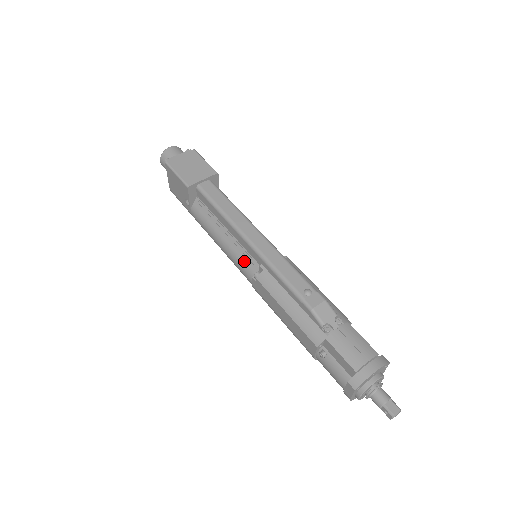
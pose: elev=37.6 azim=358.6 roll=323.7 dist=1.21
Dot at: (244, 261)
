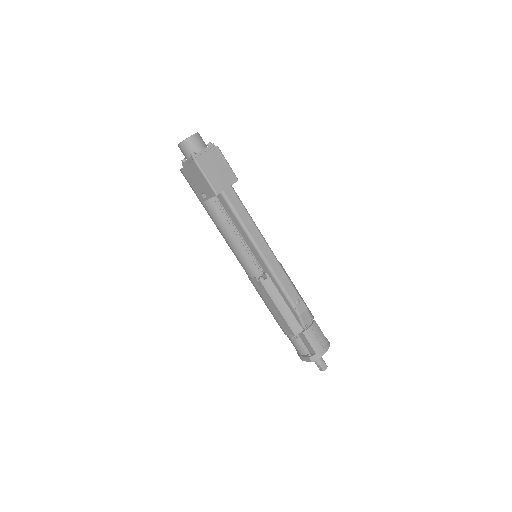
Dot at: (250, 263)
